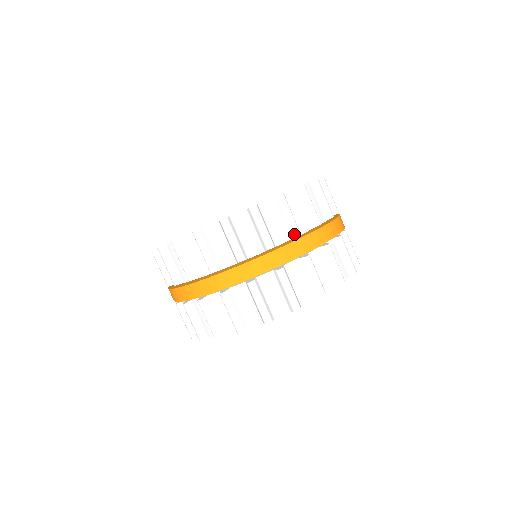
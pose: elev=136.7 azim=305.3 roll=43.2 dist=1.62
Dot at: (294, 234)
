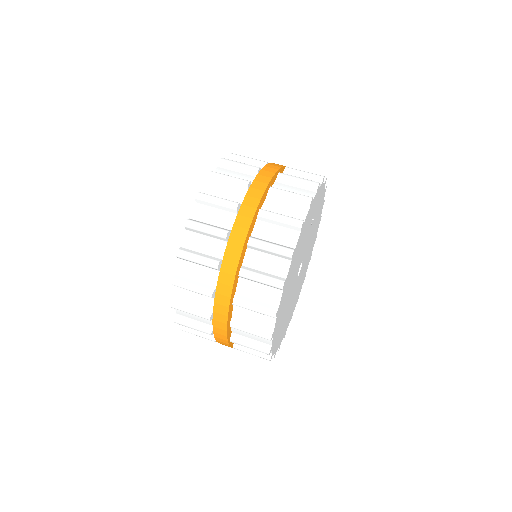
Dot at: (263, 163)
